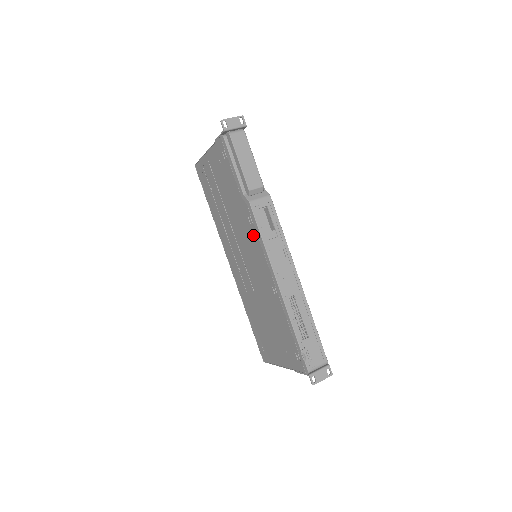
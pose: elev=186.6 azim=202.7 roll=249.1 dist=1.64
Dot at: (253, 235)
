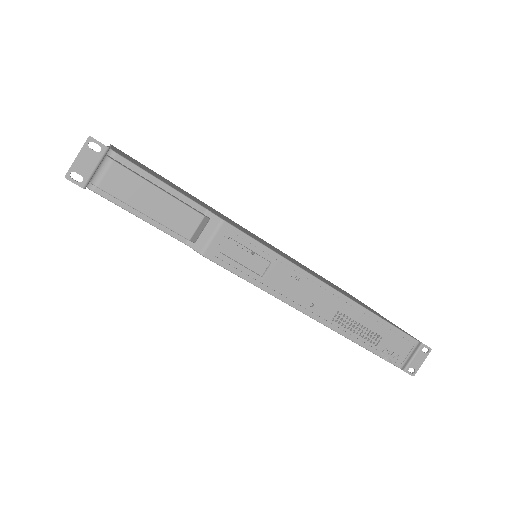
Dot at: occluded
